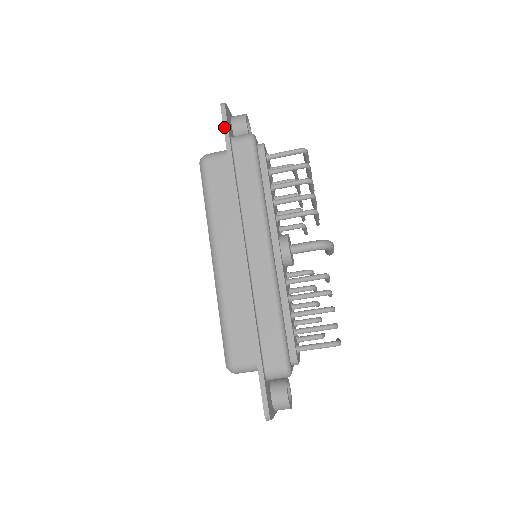
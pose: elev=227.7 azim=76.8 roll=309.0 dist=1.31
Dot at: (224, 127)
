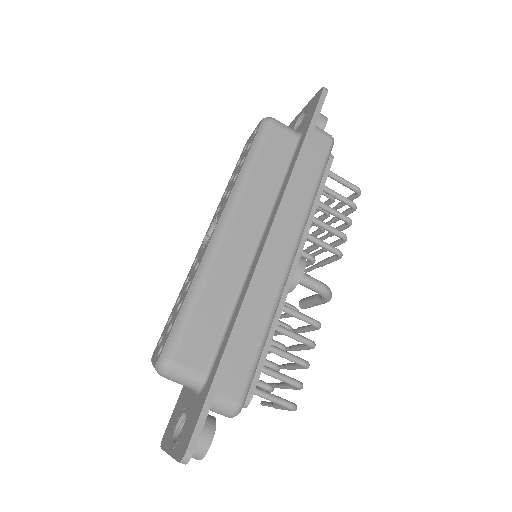
Dot at: (317, 108)
